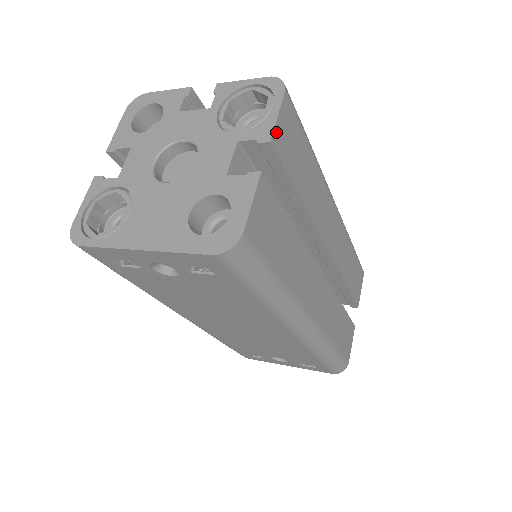
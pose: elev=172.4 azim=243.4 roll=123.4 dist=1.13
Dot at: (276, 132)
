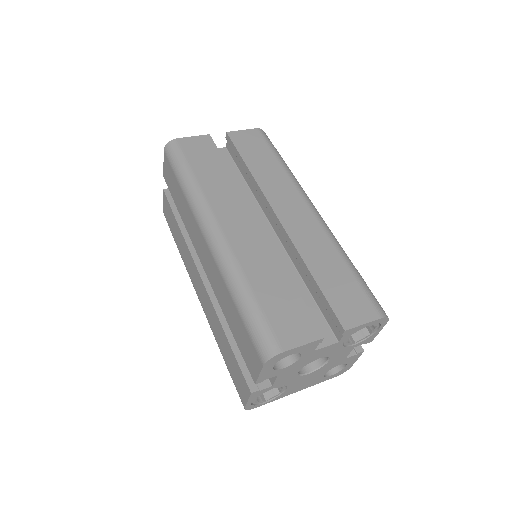
Dot at: occluded
